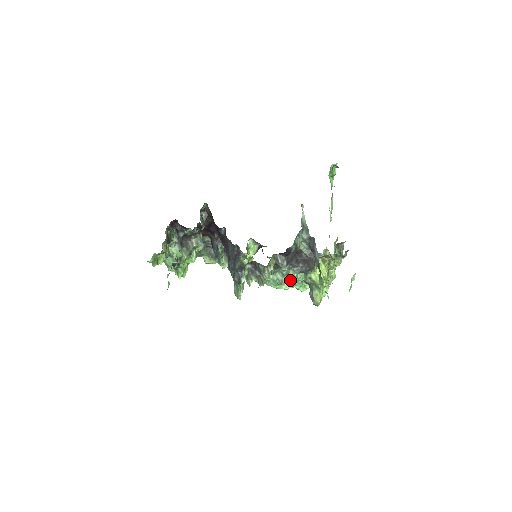
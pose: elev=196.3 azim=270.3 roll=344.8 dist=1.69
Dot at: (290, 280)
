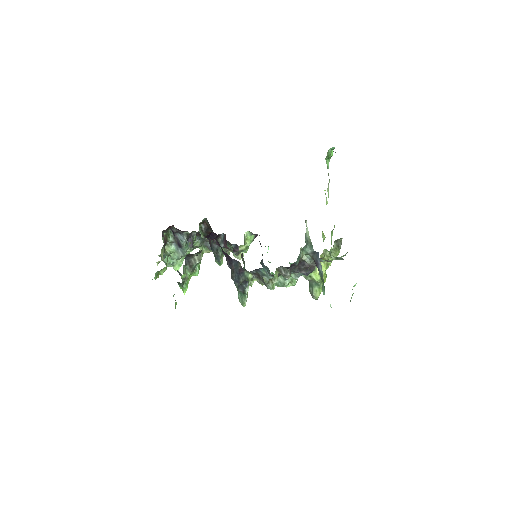
Dot at: (291, 280)
